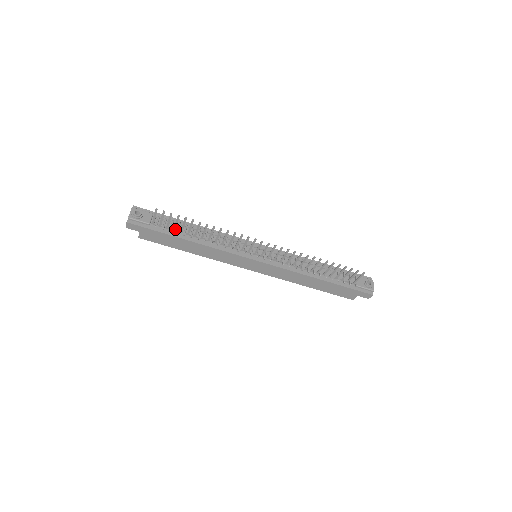
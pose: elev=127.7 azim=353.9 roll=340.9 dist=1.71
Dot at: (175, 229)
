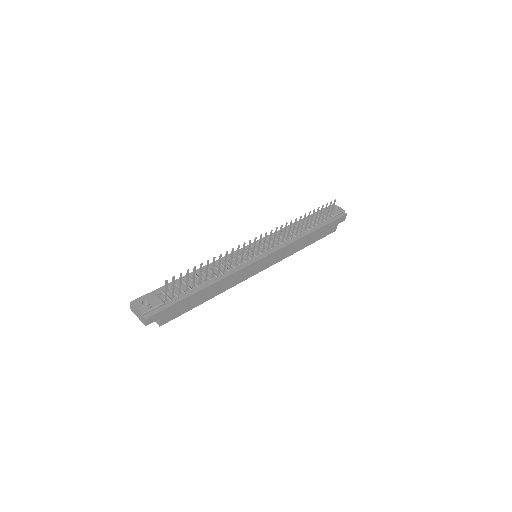
Dot at: (187, 288)
